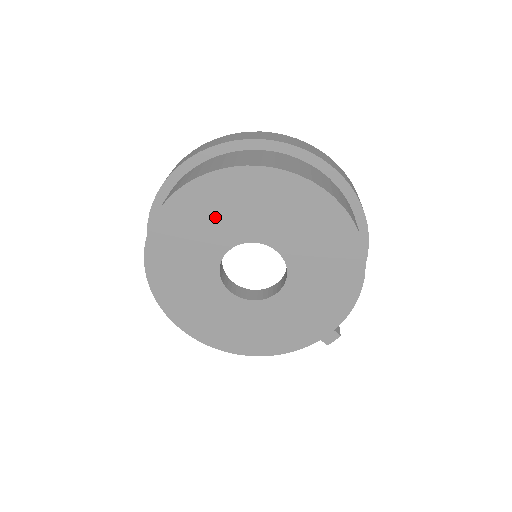
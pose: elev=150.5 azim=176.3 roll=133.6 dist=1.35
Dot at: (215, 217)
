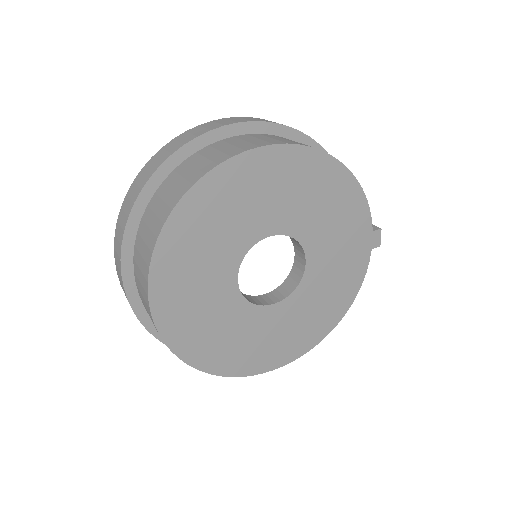
Dot at: (198, 274)
